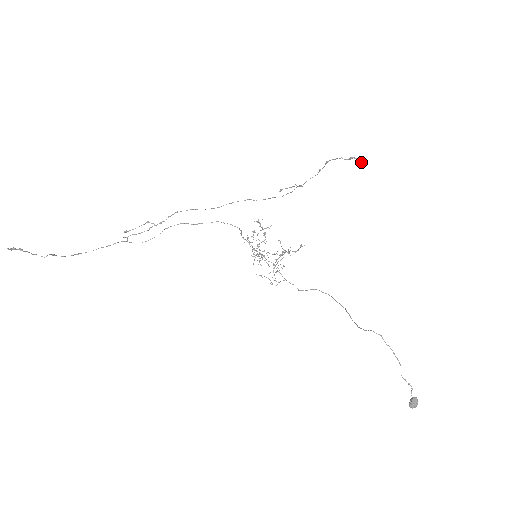
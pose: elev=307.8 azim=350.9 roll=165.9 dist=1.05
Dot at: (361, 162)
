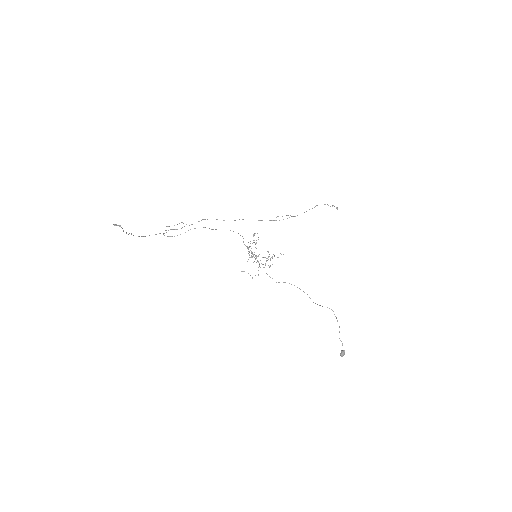
Dot at: (337, 209)
